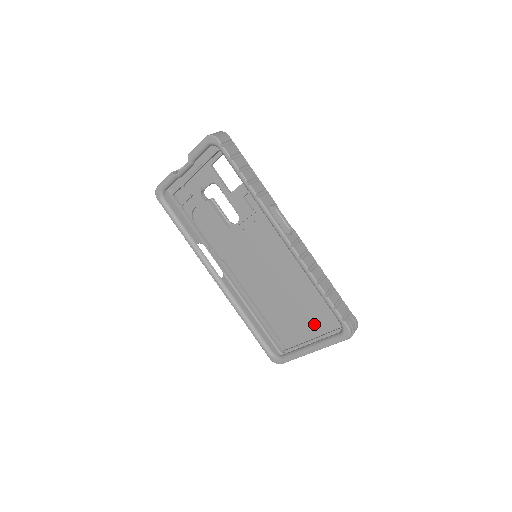
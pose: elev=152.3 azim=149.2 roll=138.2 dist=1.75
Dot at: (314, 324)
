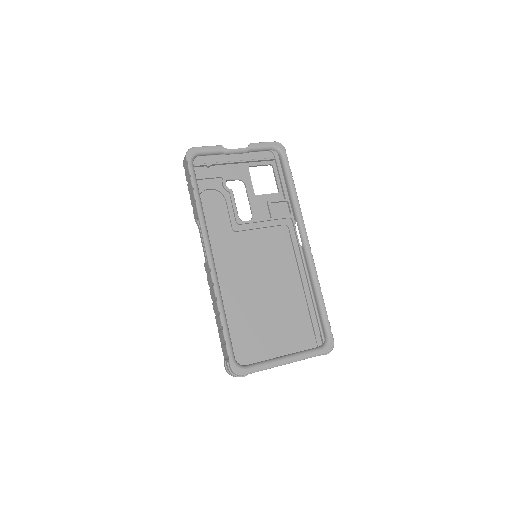
Dot at: (282, 342)
